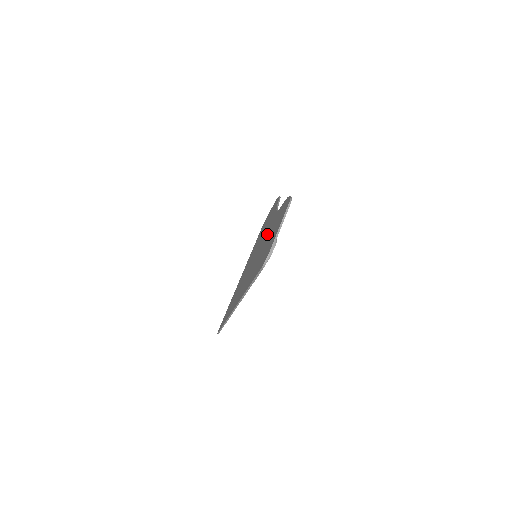
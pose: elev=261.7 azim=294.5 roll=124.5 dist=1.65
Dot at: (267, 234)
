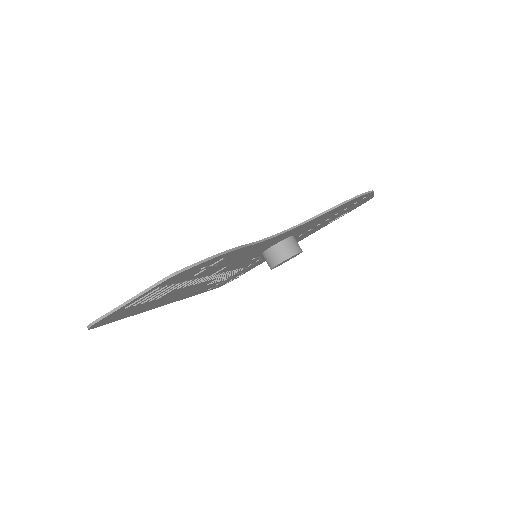
Dot at: occluded
